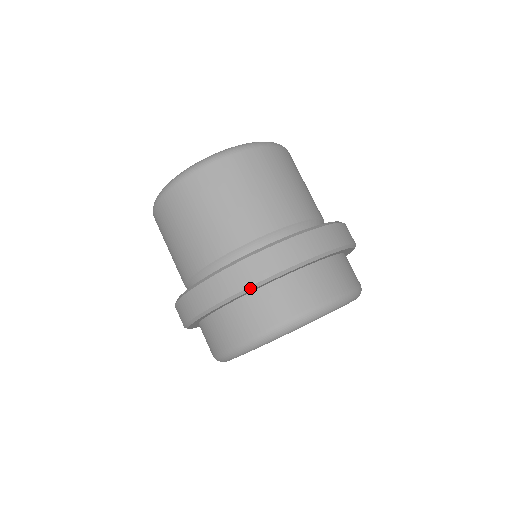
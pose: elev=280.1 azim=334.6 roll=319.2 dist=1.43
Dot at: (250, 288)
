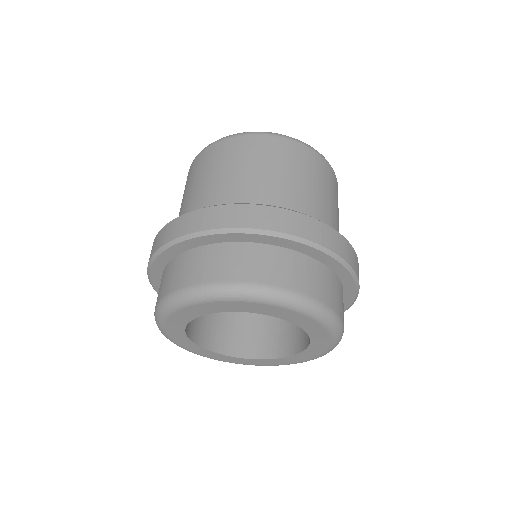
Dot at: (181, 239)
